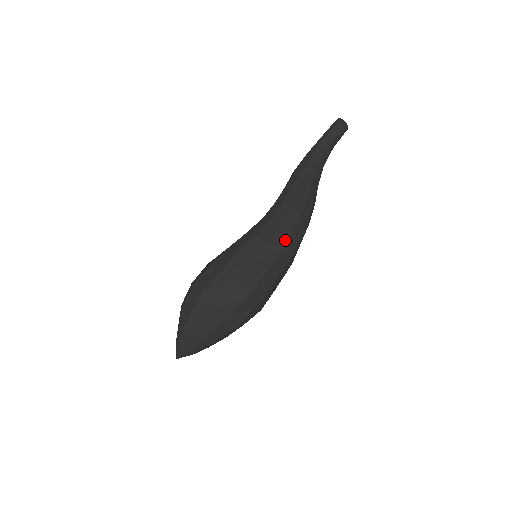
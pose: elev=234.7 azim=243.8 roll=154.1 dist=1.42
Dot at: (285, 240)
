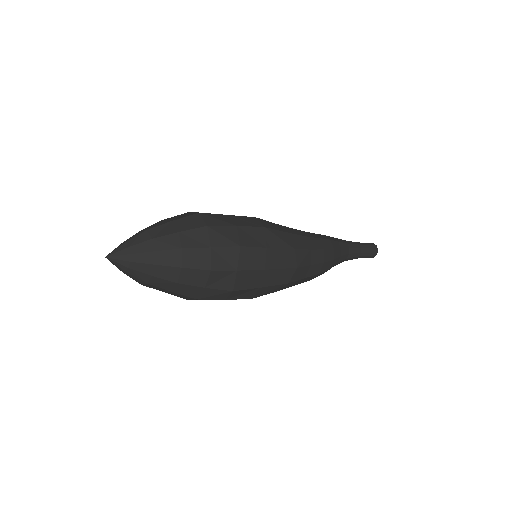
Dot at: (302, 247)
